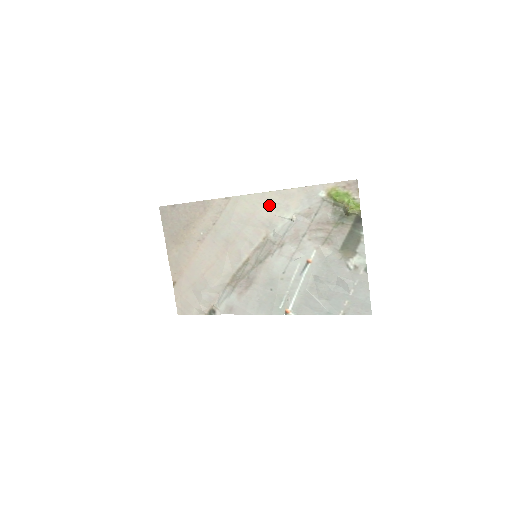
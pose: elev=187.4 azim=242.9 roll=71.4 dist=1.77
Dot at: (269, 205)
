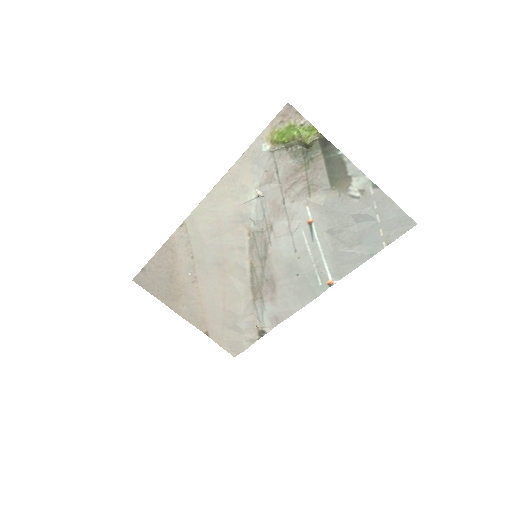
Dot at: (225, 200)
